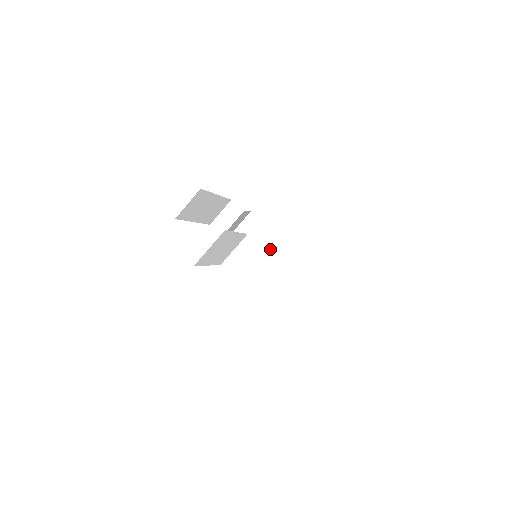
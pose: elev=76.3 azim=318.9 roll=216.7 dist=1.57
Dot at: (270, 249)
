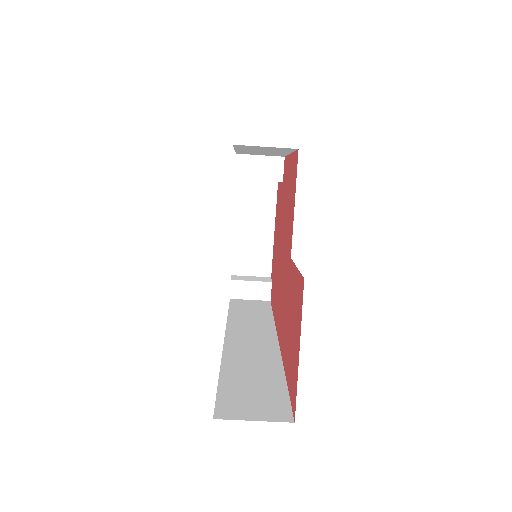
Dot at: (254, 226)
